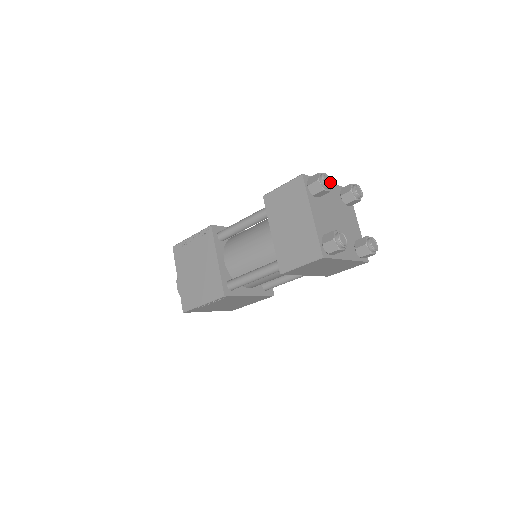
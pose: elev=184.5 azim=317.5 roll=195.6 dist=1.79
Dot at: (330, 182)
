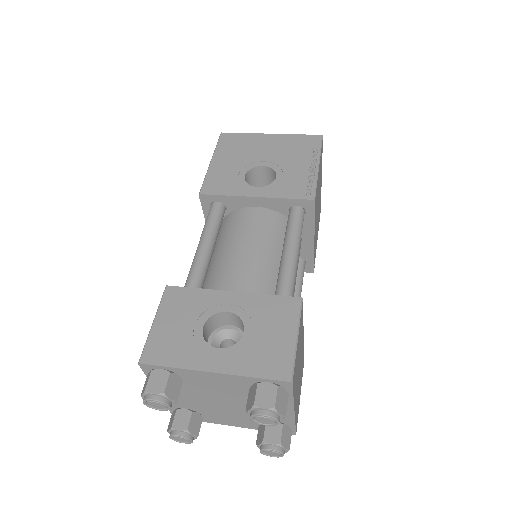
Dot at: (167, 406)
